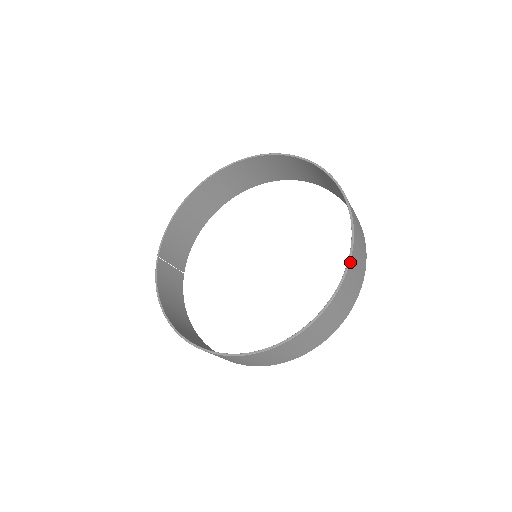
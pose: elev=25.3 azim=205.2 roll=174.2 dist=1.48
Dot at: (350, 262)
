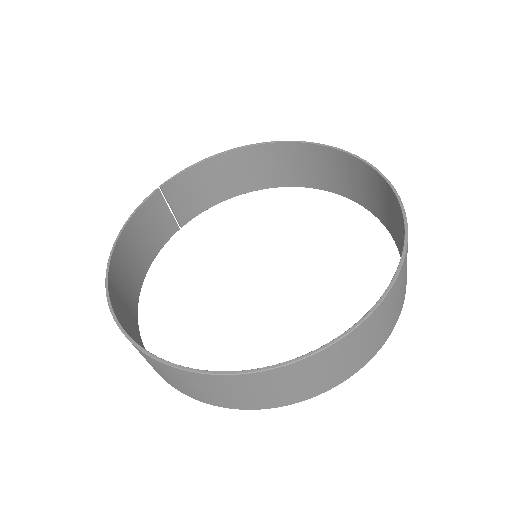
Dot at: (349, 334)
